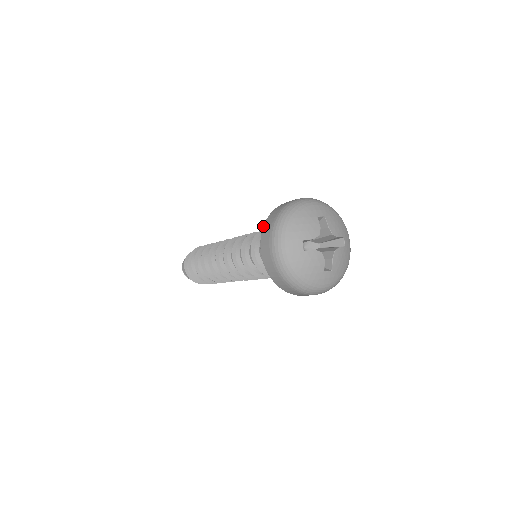
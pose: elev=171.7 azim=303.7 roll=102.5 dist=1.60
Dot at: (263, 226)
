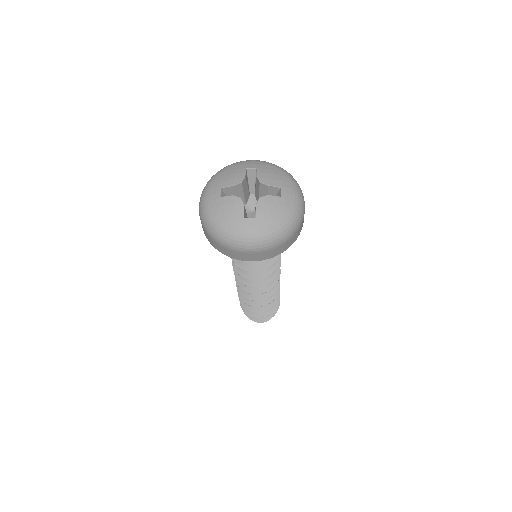
Dot at: occluded
